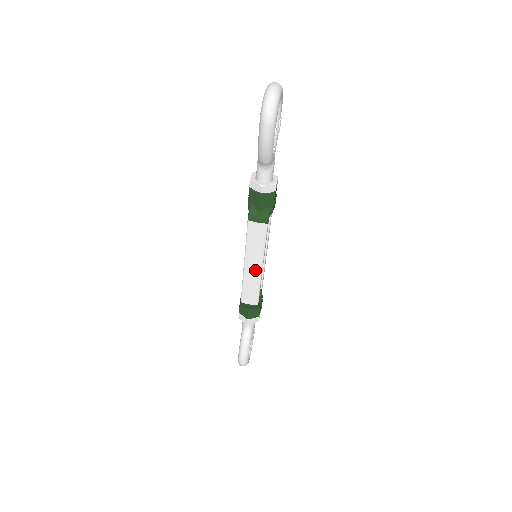
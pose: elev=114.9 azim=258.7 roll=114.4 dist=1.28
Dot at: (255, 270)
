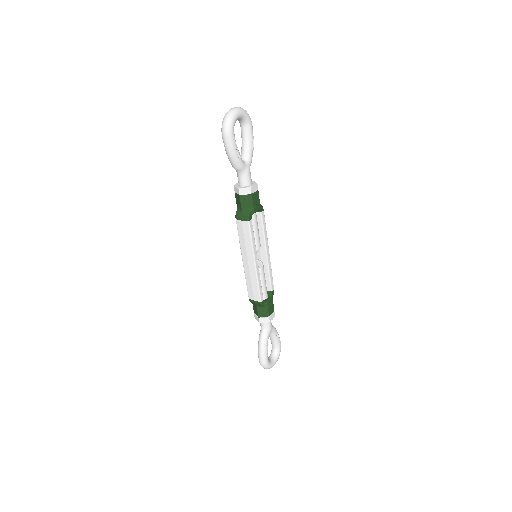
Dot at: (250, 266)
